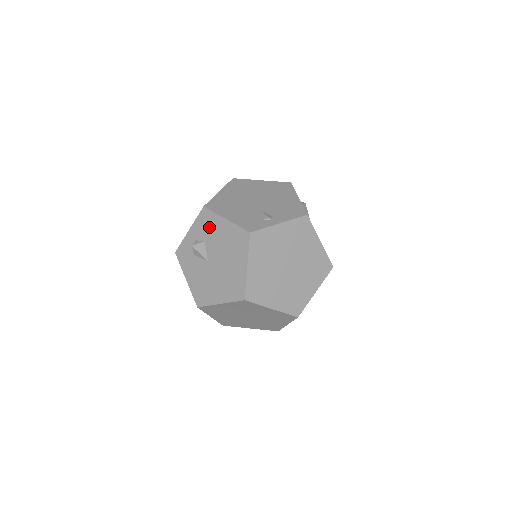
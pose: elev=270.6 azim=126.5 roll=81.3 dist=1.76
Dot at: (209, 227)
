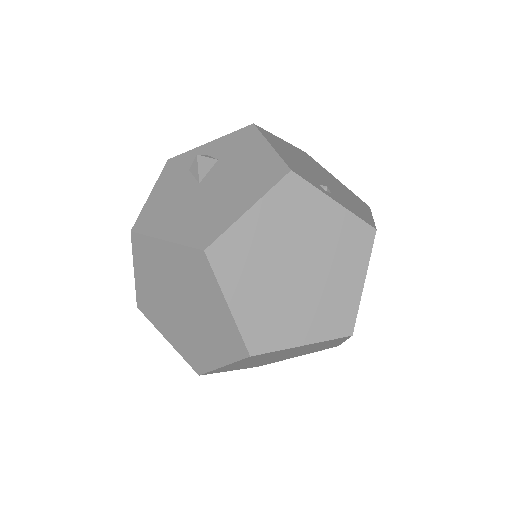
Dot at: (239, 146)
